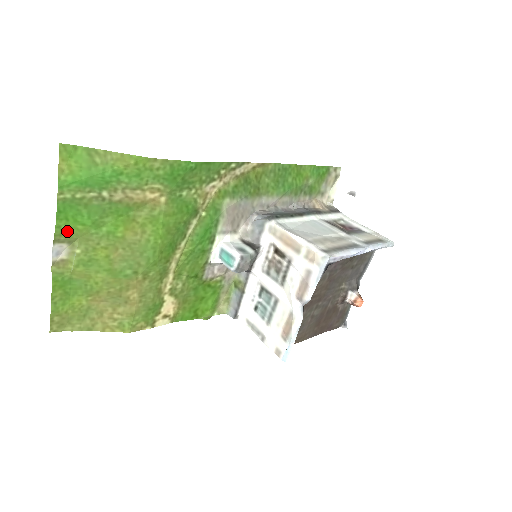
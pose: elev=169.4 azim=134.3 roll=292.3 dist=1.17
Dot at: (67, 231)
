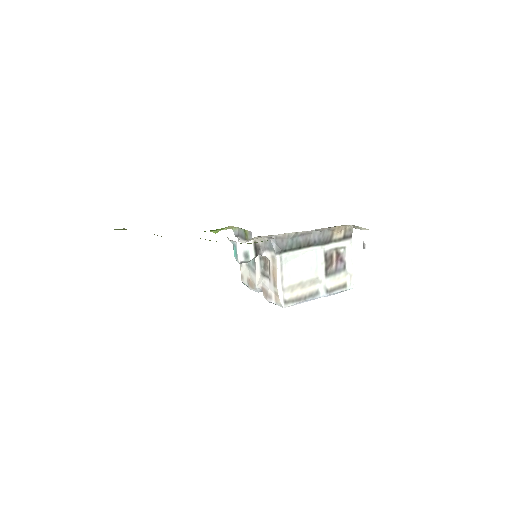
Dot at: occluded
